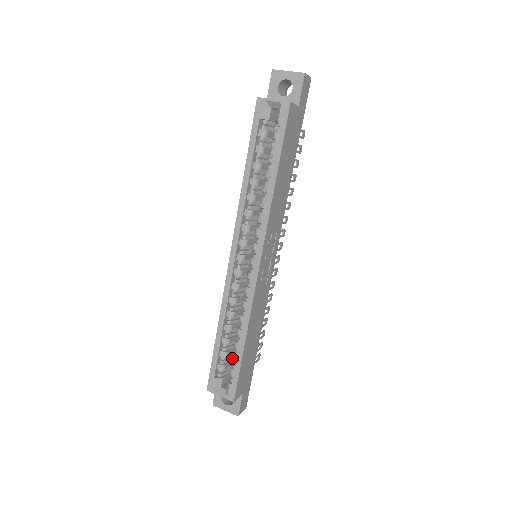
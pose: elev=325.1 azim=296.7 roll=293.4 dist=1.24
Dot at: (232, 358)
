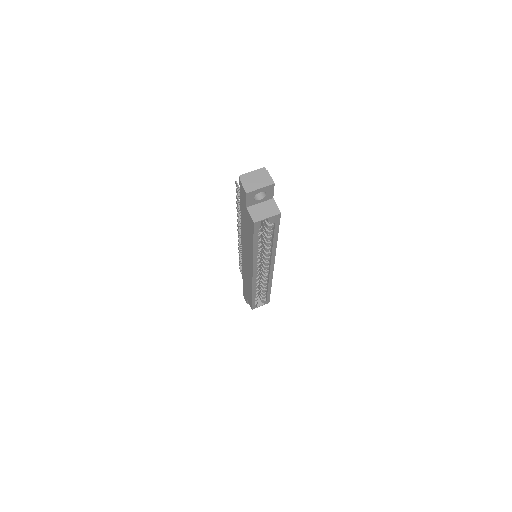
Dot at: occluded
